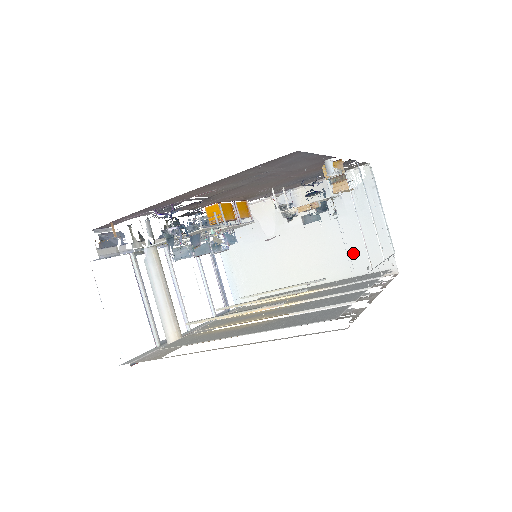
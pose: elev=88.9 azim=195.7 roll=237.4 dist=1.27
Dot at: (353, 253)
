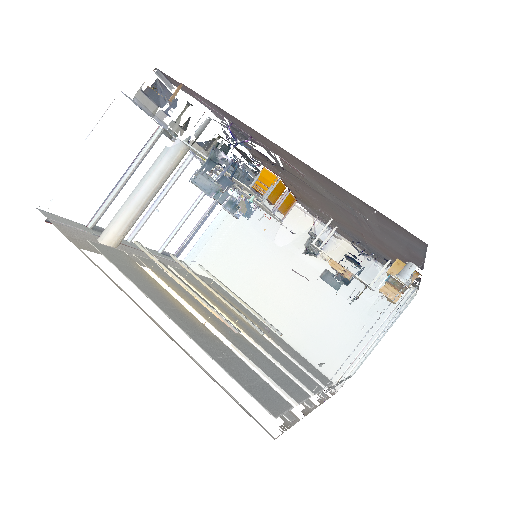
Dot at: (322, 336)
